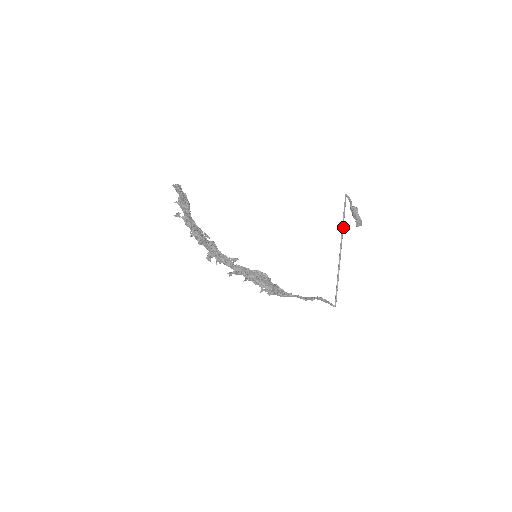
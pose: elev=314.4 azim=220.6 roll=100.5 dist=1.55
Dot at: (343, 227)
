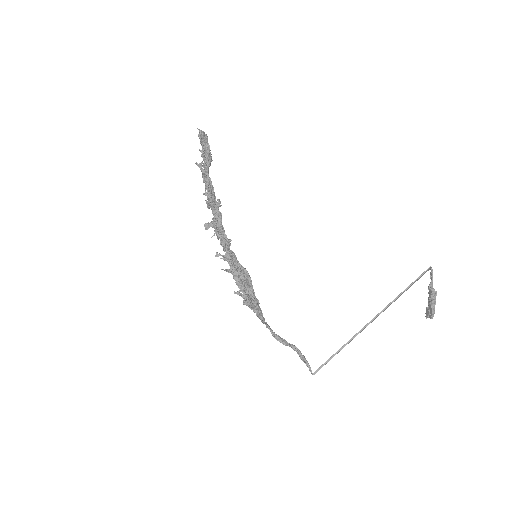
Dot at: (395, 300)
